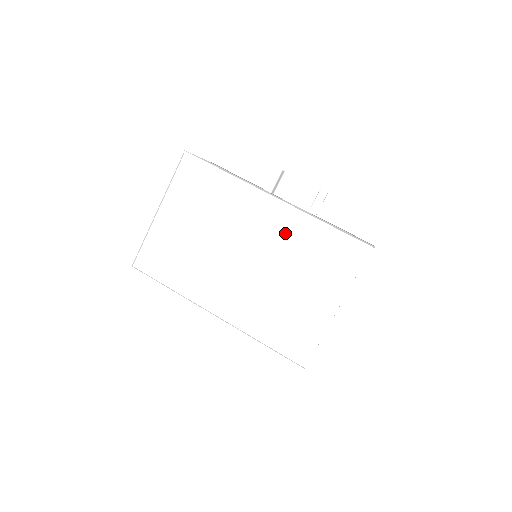
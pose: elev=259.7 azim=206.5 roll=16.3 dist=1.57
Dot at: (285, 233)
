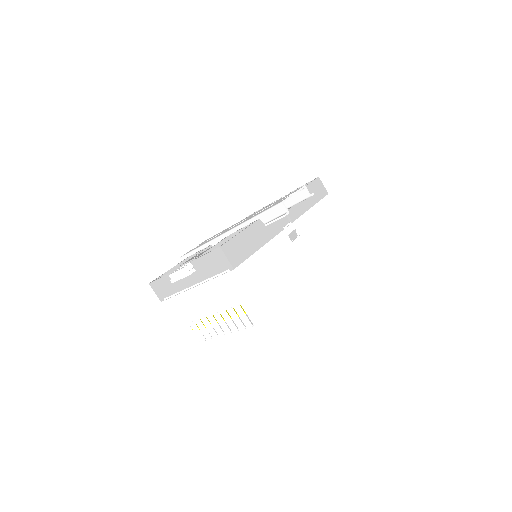
Dot at: occluded
